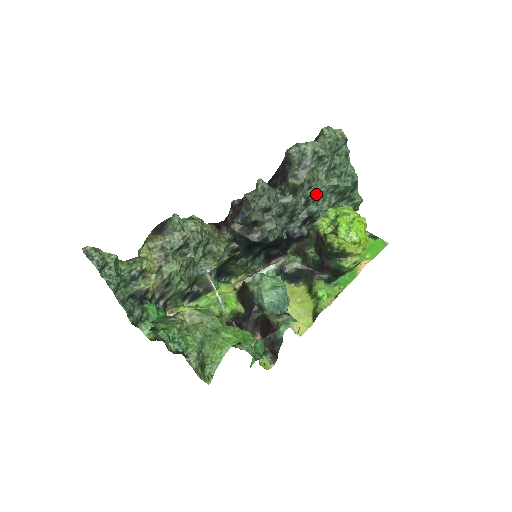
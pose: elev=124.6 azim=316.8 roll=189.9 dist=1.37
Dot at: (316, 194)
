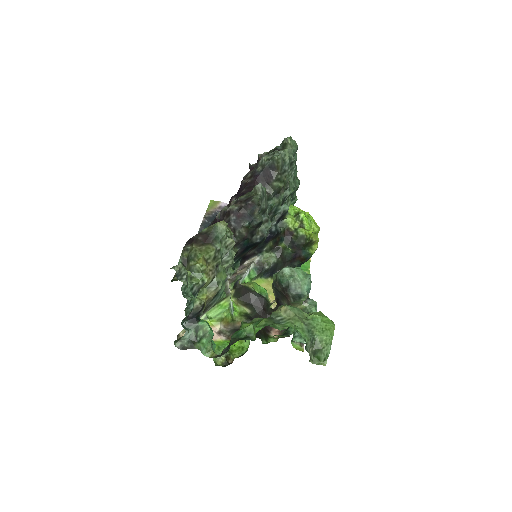
Dot at: occluded
